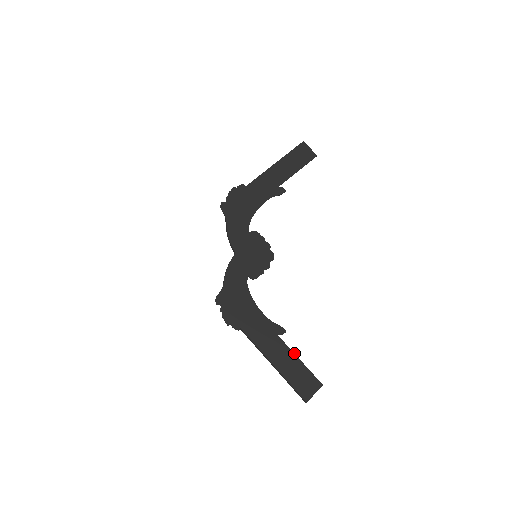
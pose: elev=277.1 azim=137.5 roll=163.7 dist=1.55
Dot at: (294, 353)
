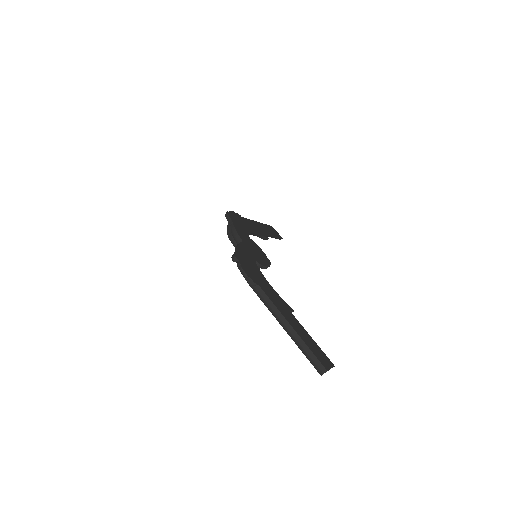
Dot at: occluded
